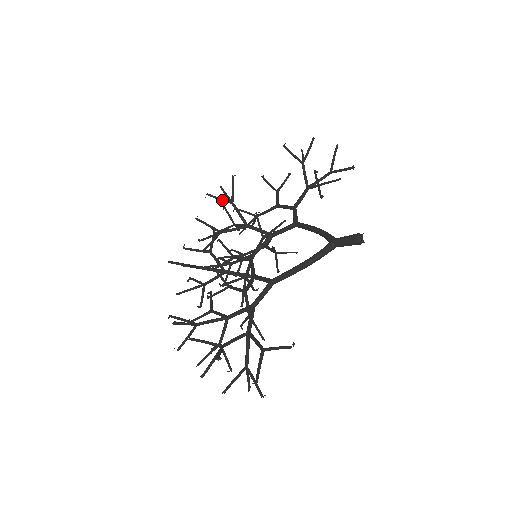
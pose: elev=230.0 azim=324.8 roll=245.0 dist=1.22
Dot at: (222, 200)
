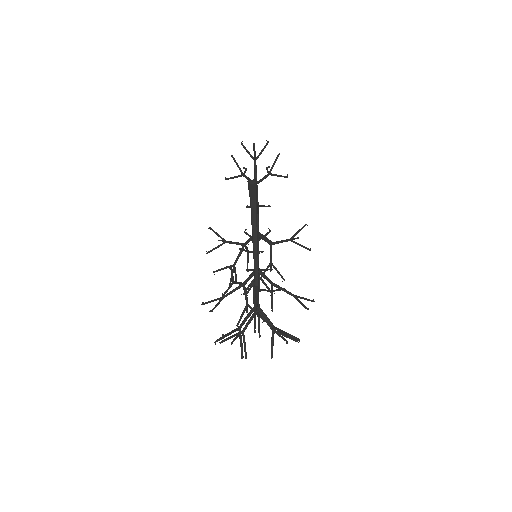
Dot at: (218, 247)
